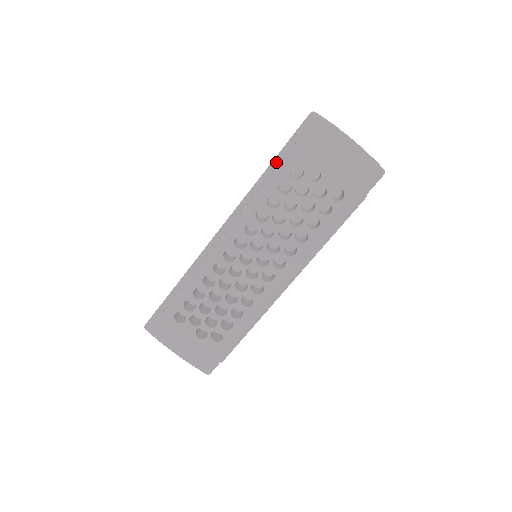
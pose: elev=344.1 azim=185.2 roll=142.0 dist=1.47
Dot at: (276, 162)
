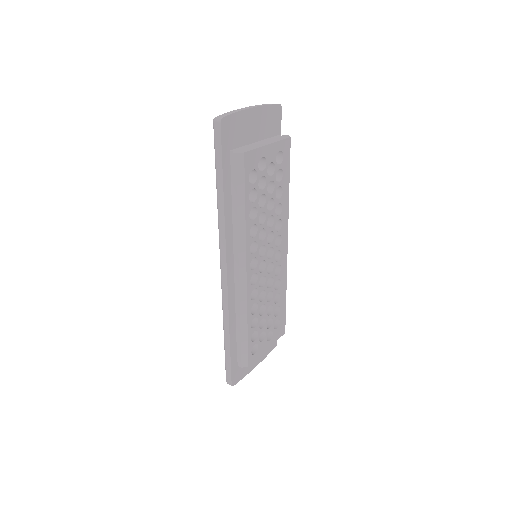
Dot at: (225, 186)
